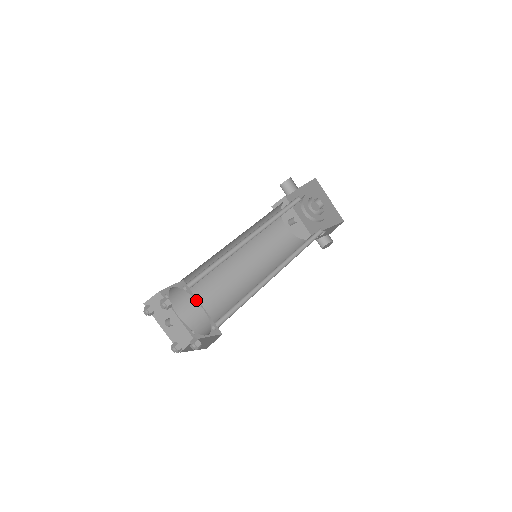
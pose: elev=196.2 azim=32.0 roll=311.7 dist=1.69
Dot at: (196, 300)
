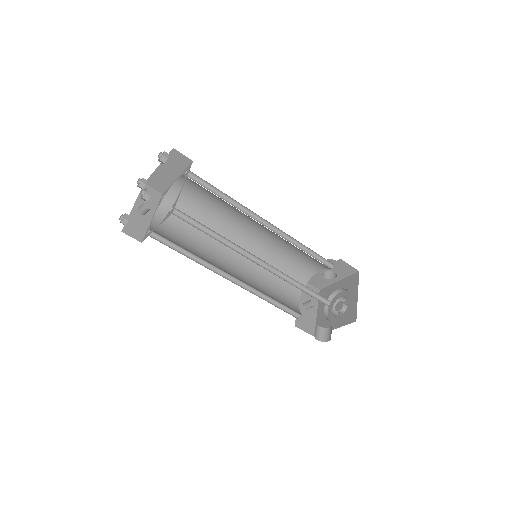
Dot at: occluded
